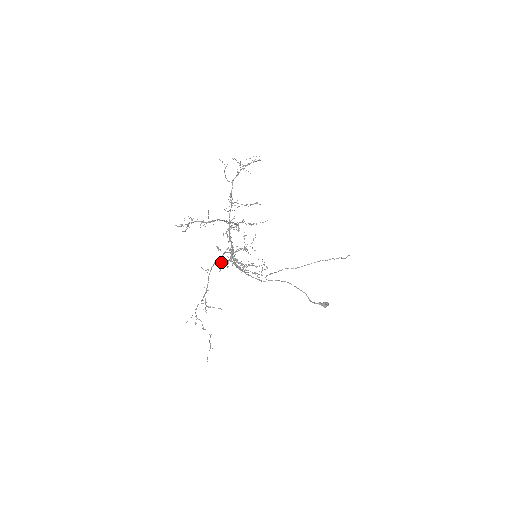
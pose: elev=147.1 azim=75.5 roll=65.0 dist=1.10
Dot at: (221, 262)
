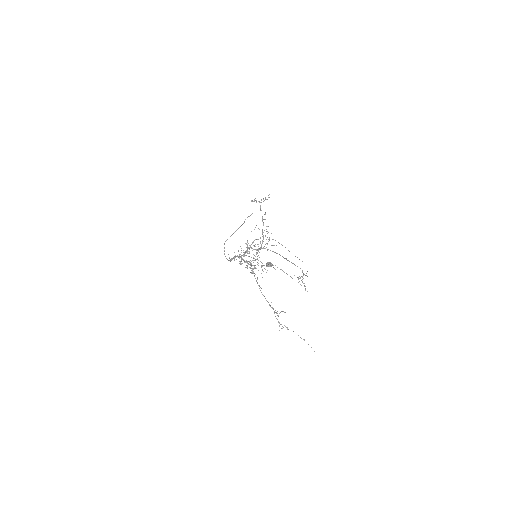
Dot at: occluded
